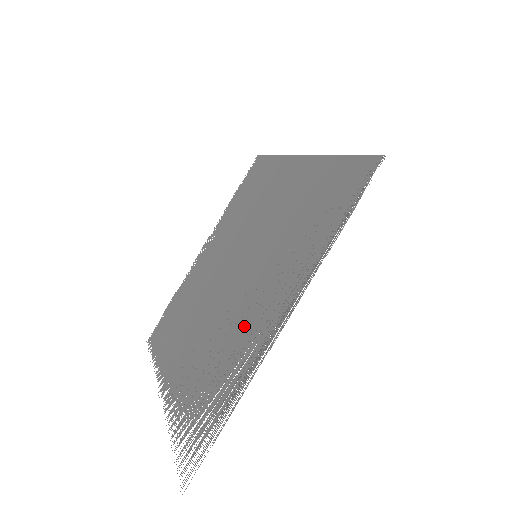
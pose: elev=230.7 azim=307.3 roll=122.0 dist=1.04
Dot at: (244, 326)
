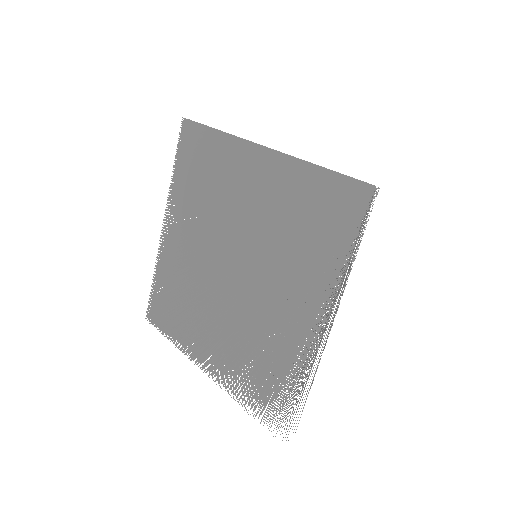
Dot at: (281, 327)
